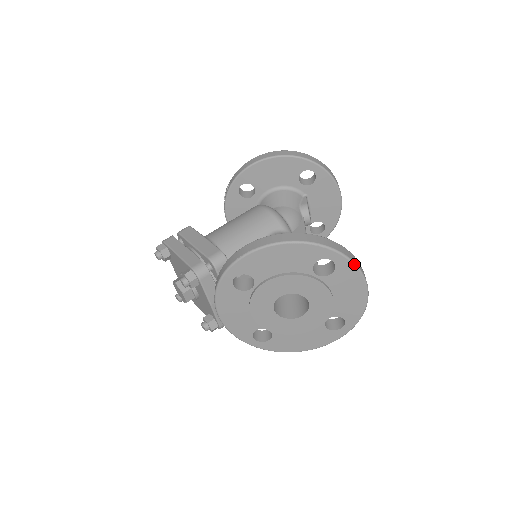
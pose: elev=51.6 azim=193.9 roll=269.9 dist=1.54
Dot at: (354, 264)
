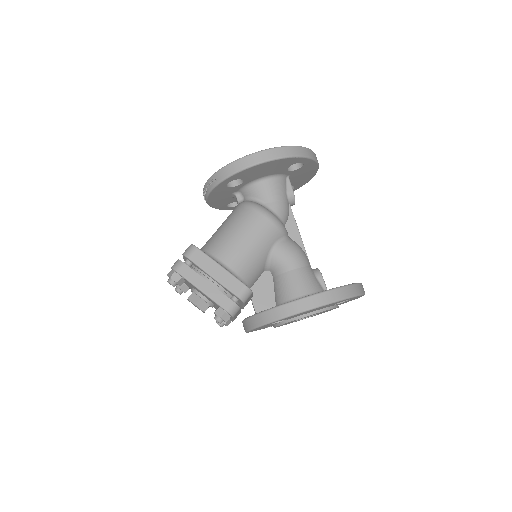
Dot at: occluded
